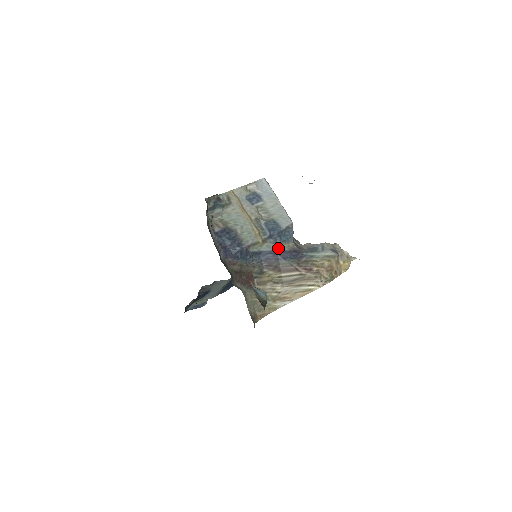
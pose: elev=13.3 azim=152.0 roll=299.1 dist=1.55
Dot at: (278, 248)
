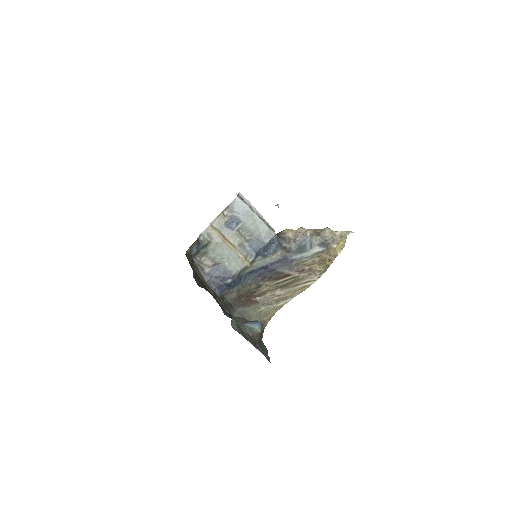
Dot at: (267, 262)
